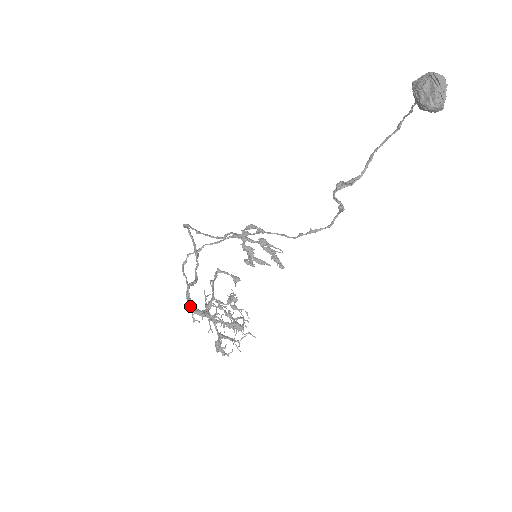
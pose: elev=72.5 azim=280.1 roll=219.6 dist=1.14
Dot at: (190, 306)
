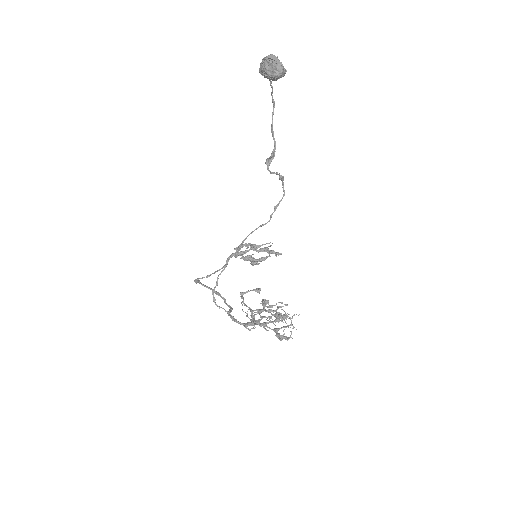
Dot at: (240, 324)
